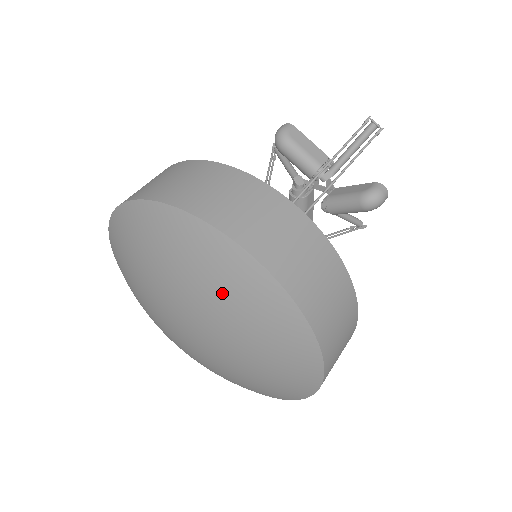
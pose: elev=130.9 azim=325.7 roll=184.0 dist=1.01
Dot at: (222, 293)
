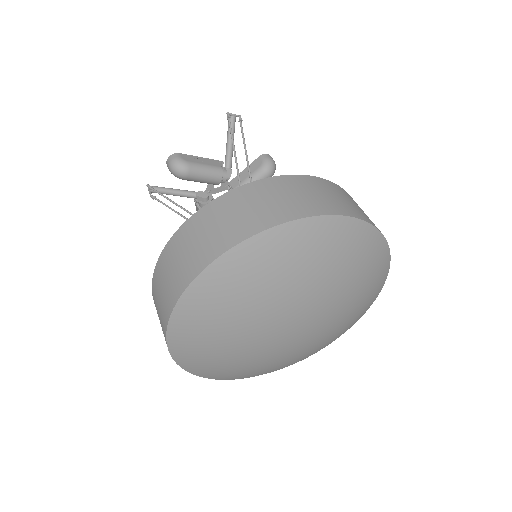
Dot at: (332, 263)
